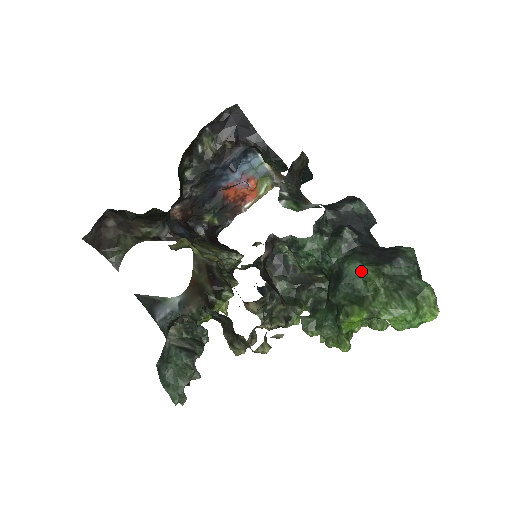
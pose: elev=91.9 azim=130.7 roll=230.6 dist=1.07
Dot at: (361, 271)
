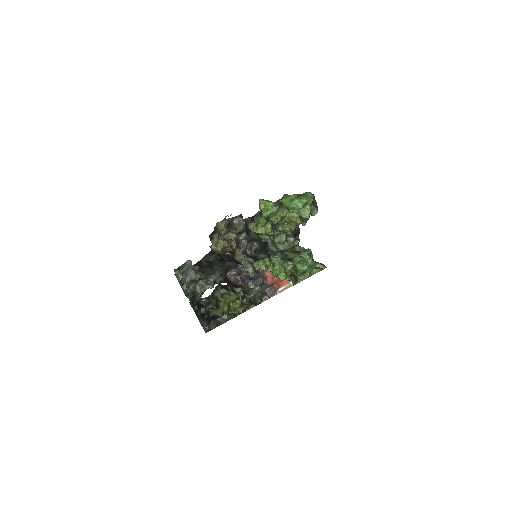
Dot at: (281, 198)
